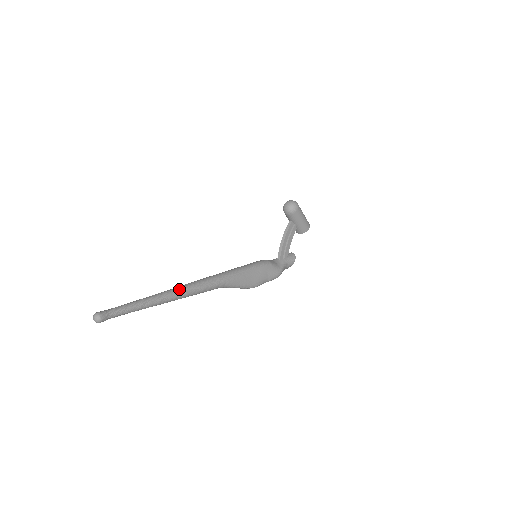
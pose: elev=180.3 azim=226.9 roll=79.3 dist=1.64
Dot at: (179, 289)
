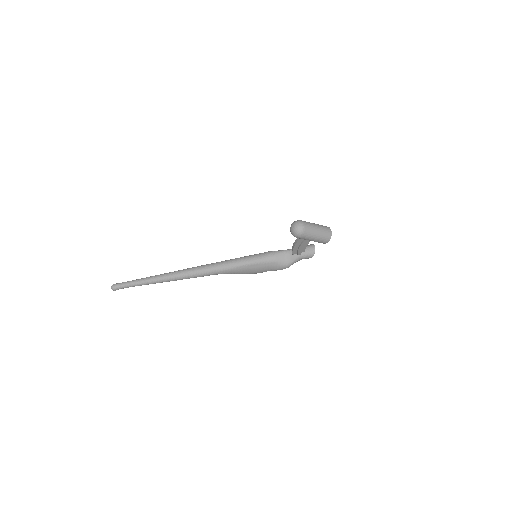
Dot at: (172, 277)
